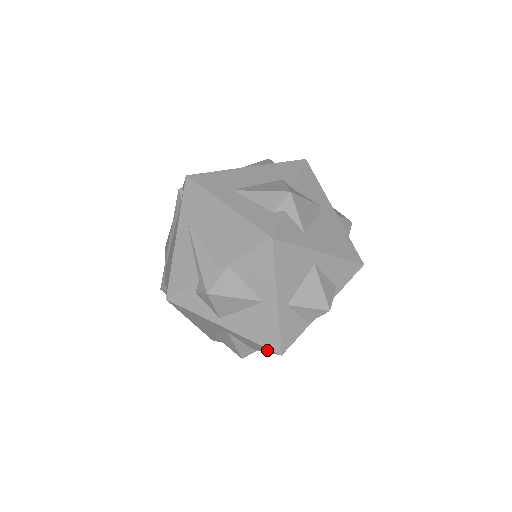
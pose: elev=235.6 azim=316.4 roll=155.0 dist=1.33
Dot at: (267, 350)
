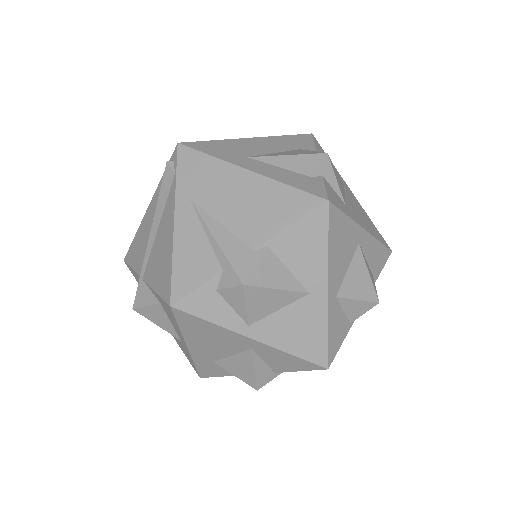
Dot at: (306, 366)
